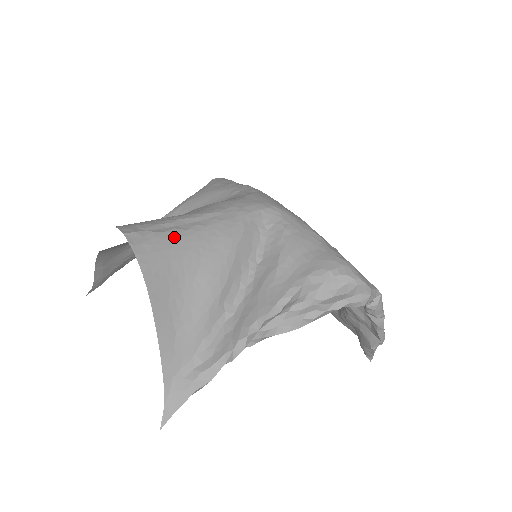
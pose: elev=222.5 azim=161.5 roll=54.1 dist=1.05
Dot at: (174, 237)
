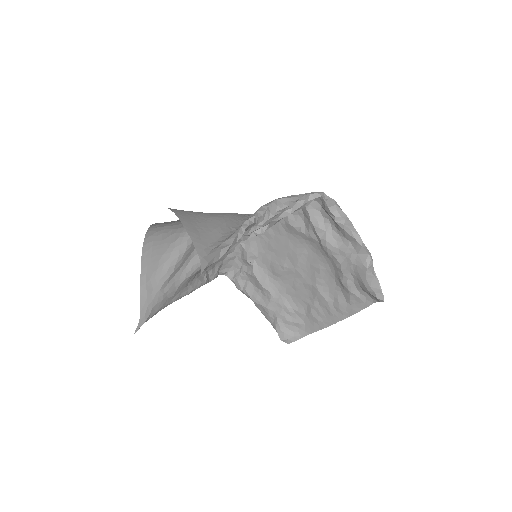
Dot at: occluded
